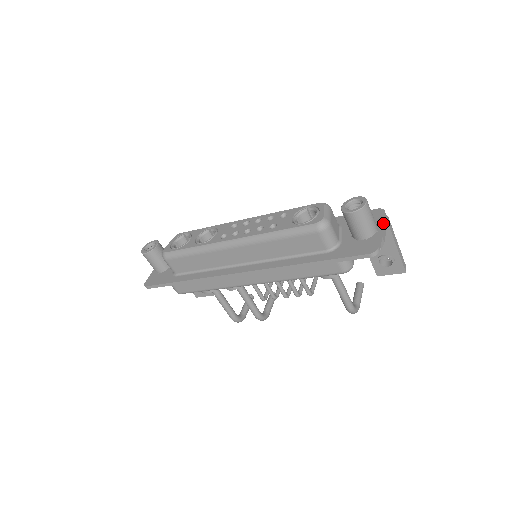
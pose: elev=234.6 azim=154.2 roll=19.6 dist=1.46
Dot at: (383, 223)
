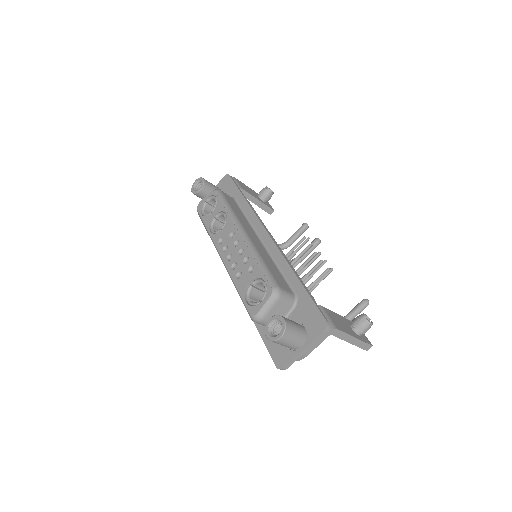
Dot at: (312, 343)
